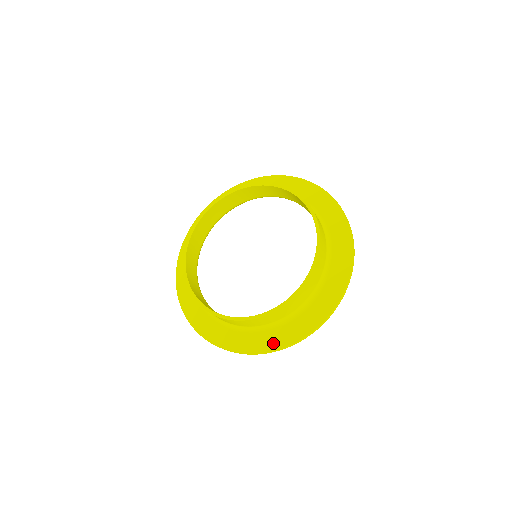
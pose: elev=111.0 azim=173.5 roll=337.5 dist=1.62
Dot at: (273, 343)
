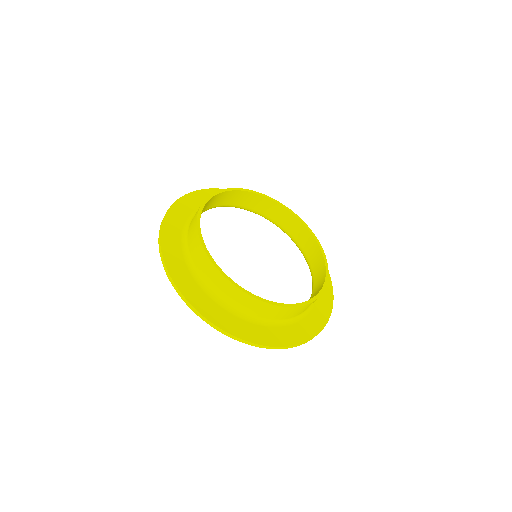
Dot at: (294, 338)
